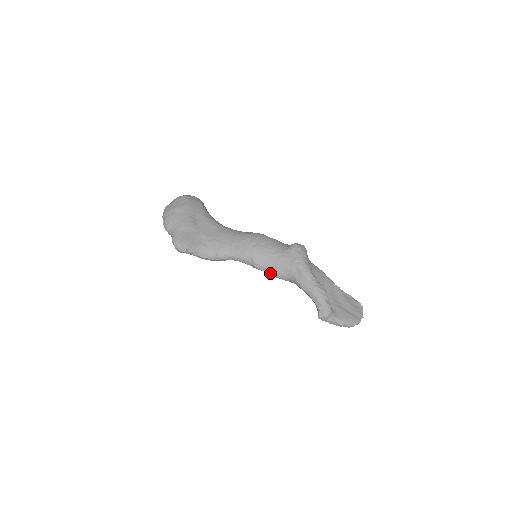
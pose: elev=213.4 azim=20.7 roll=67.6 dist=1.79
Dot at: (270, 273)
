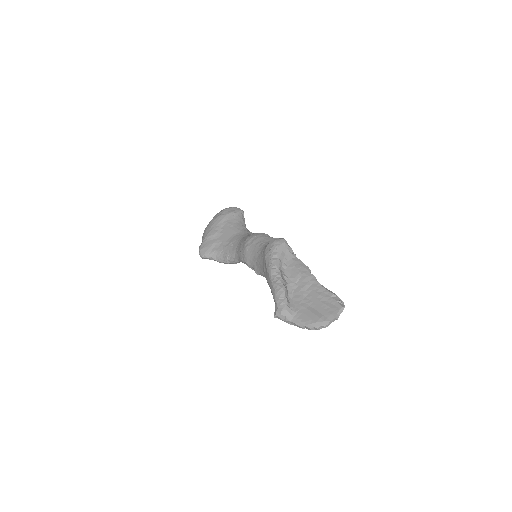
Dot at: (255, 272)
